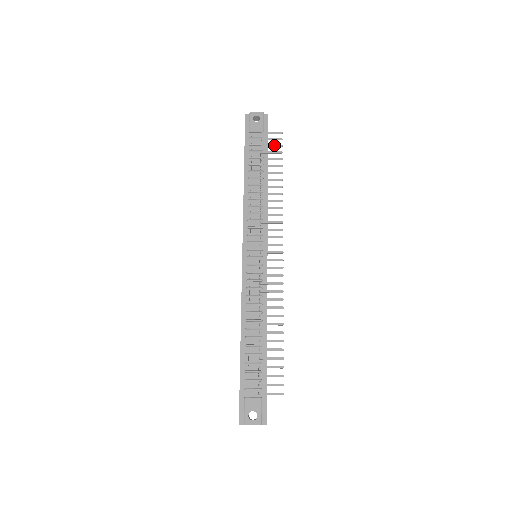
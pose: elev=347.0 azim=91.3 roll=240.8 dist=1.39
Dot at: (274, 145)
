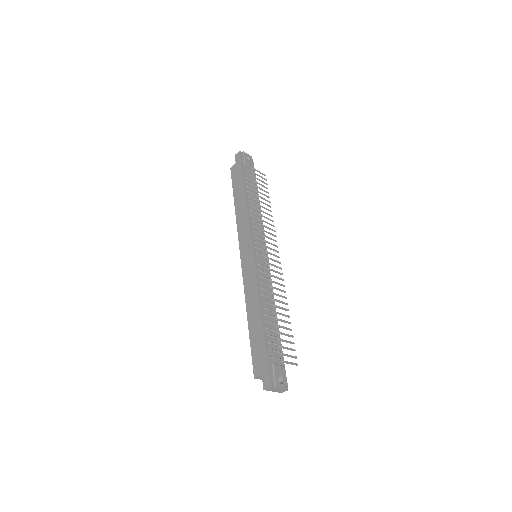
Dot at: (263, 181)
